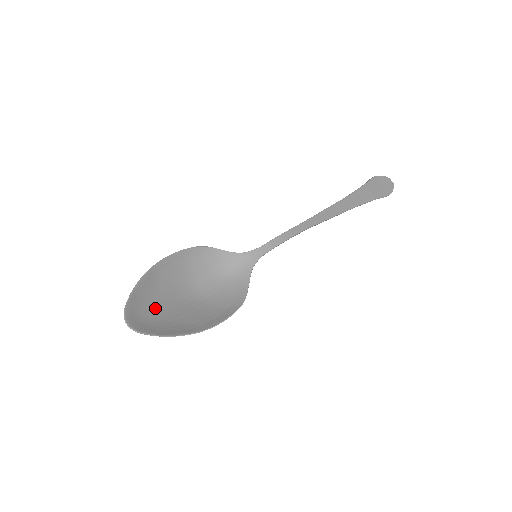
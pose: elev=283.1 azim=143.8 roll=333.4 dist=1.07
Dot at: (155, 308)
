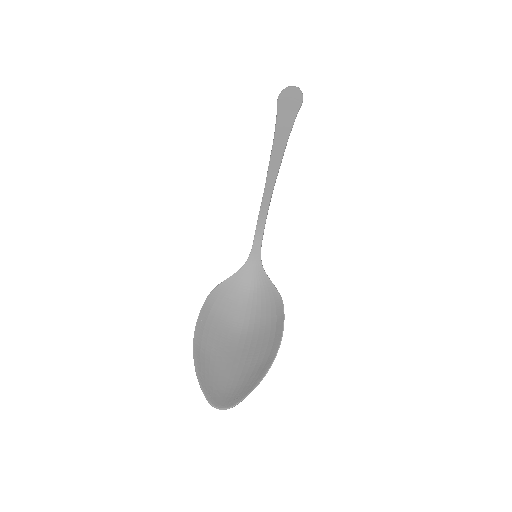
Dot at: (226, 374)
